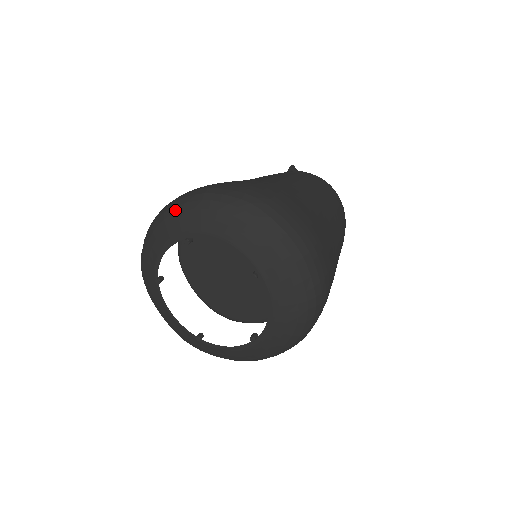
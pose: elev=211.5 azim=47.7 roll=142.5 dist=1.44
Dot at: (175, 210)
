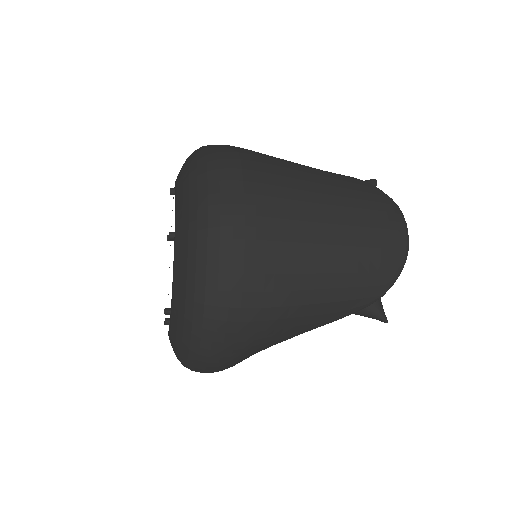
Dot at: occluded
